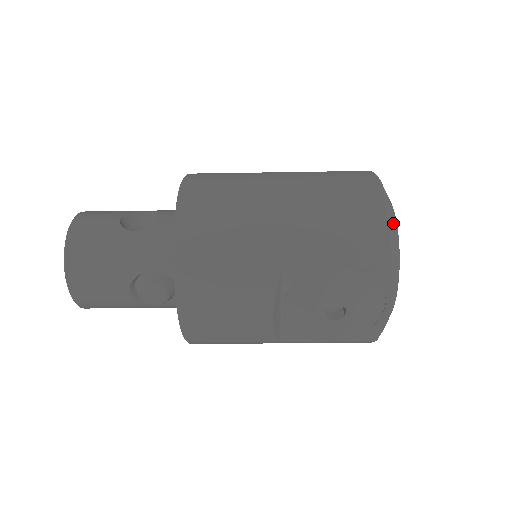
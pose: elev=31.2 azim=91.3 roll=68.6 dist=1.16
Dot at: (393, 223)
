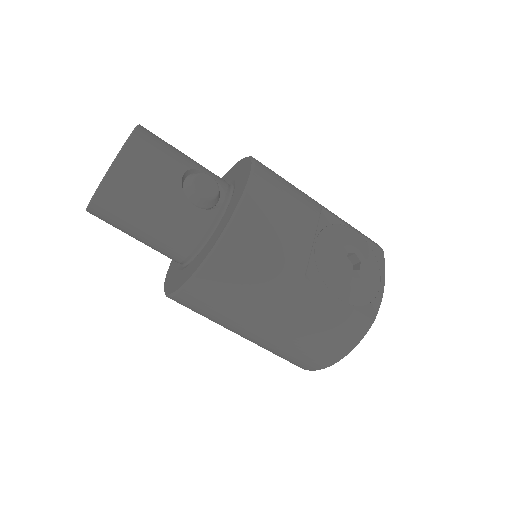
Dot at: occluded
